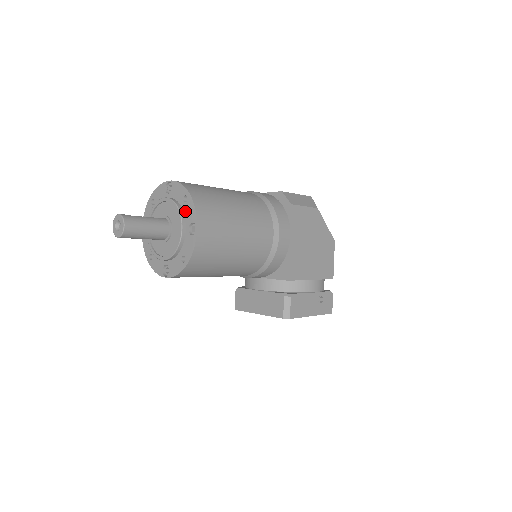
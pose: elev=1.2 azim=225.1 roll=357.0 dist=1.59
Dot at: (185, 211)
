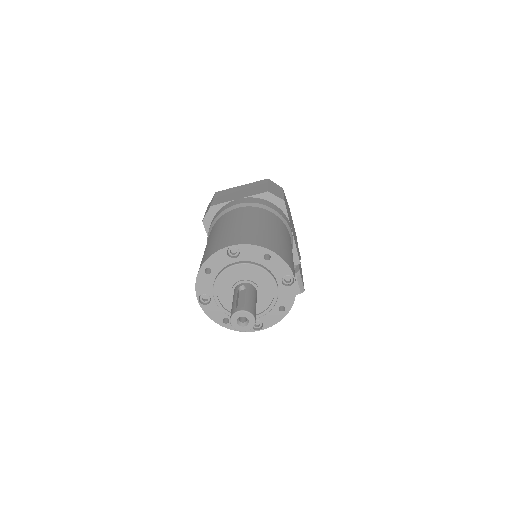
Dot at: (271, 268)
